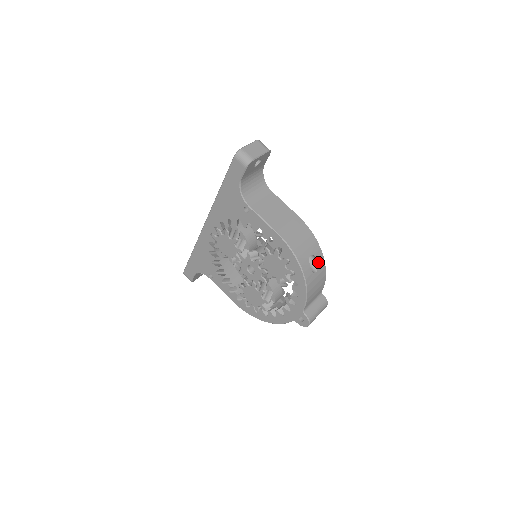
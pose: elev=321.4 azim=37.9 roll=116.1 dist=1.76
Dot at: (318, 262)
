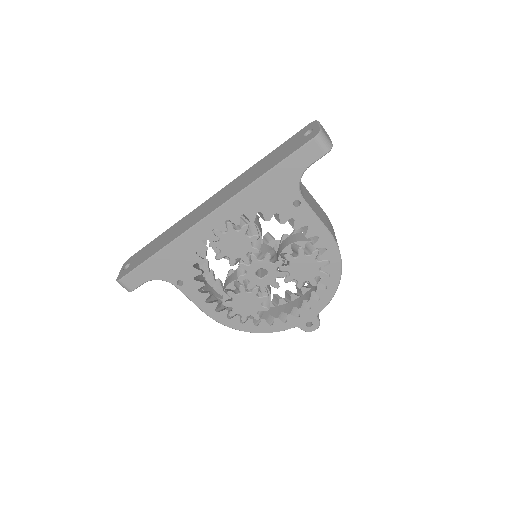
Dot at: occluded
